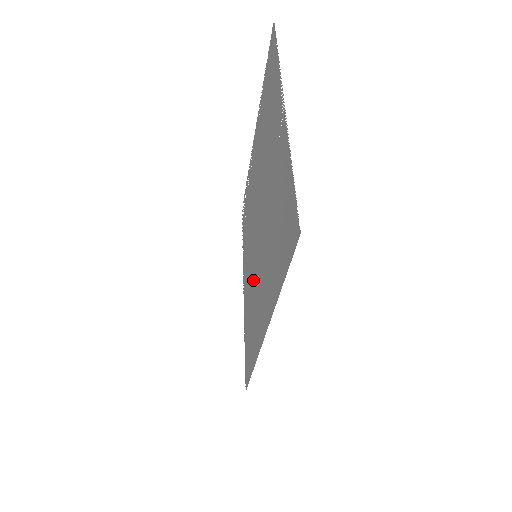
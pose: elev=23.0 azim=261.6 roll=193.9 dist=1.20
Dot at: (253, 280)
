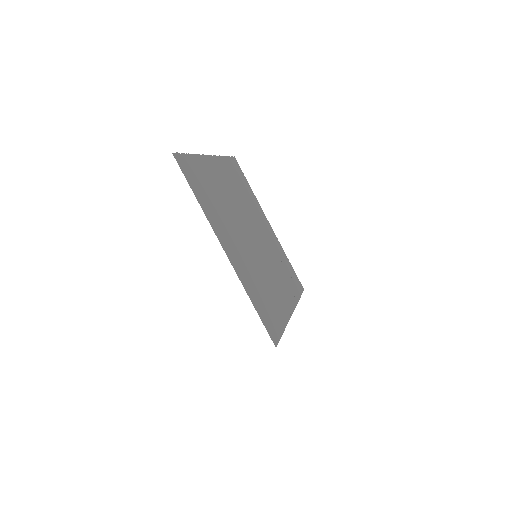
Dot at: (260, 272)
